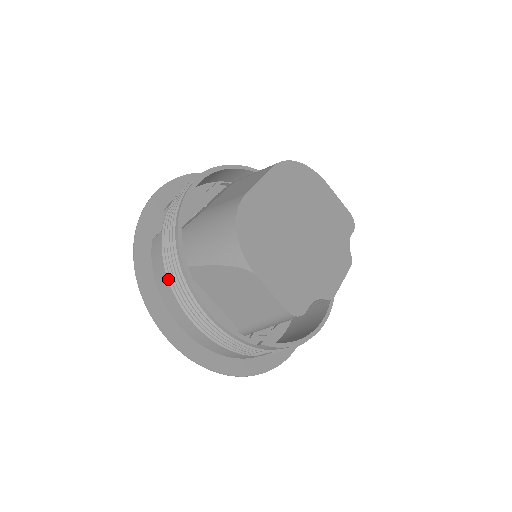
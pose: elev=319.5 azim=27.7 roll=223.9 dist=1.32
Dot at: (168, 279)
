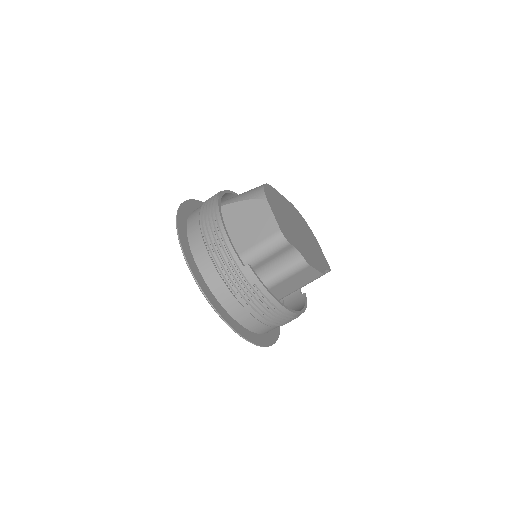
Dot at: (201, 212)
